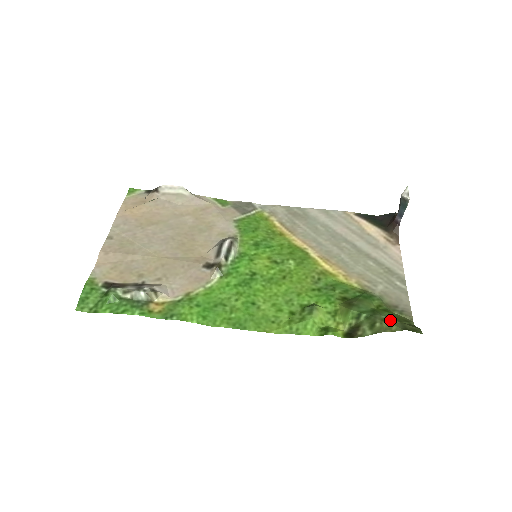
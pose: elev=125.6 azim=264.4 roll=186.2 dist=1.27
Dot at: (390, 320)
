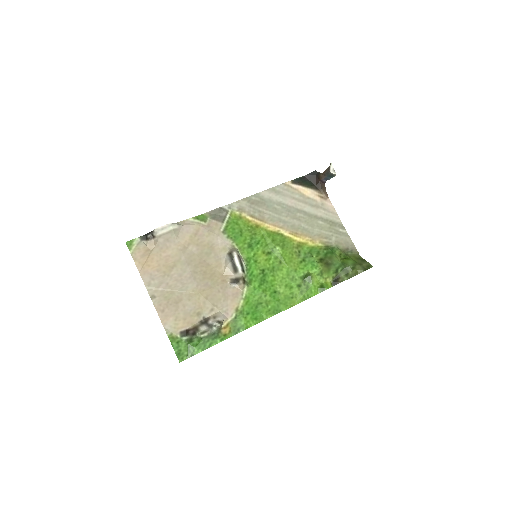
Dot at: (355, 267)
